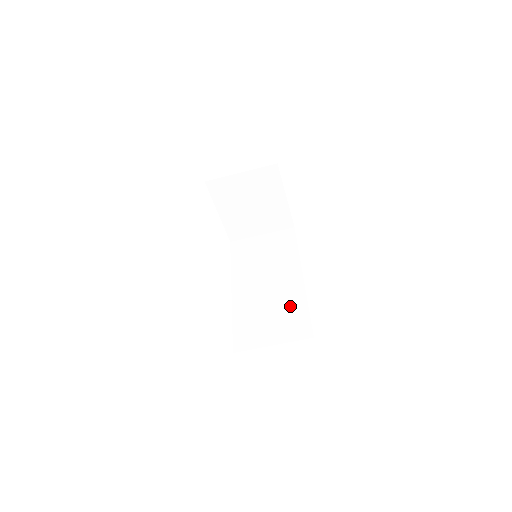
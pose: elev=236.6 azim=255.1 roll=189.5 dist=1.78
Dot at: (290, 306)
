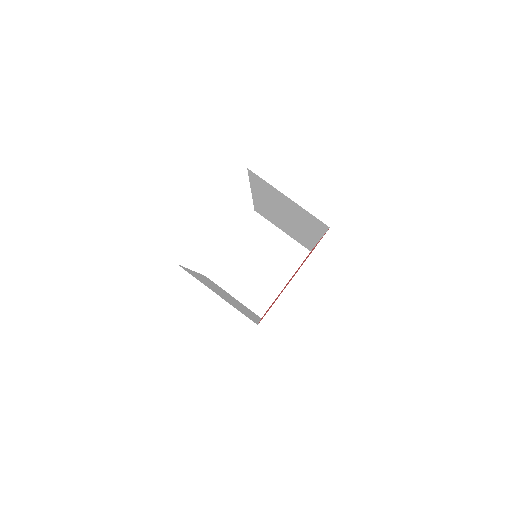
Dot at: (242, 310)
